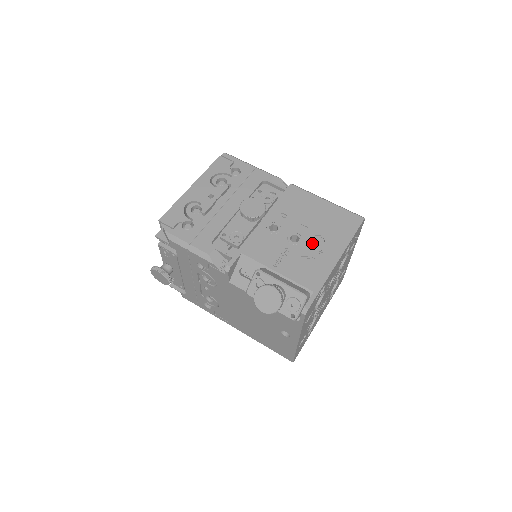
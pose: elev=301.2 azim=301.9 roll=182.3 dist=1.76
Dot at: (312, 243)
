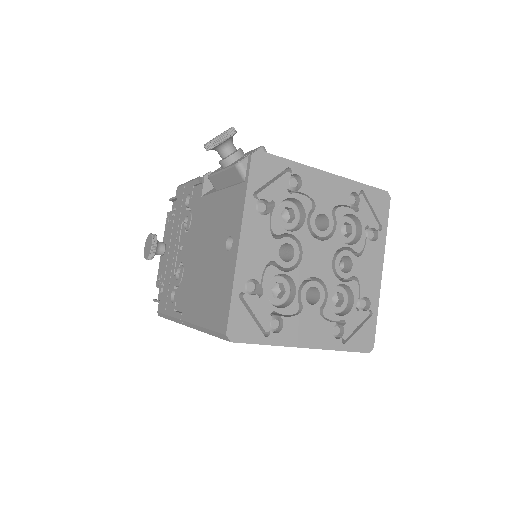
Dot at: occluded
